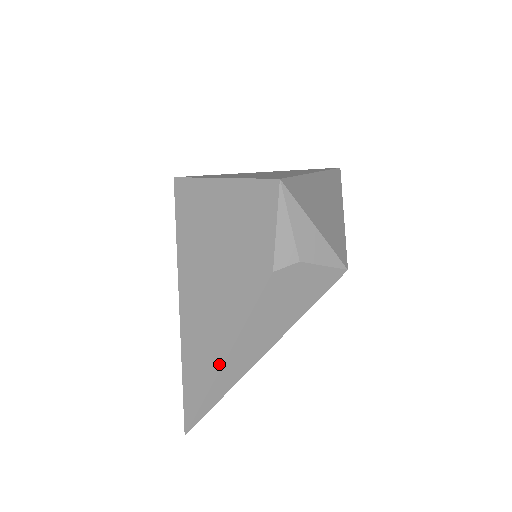
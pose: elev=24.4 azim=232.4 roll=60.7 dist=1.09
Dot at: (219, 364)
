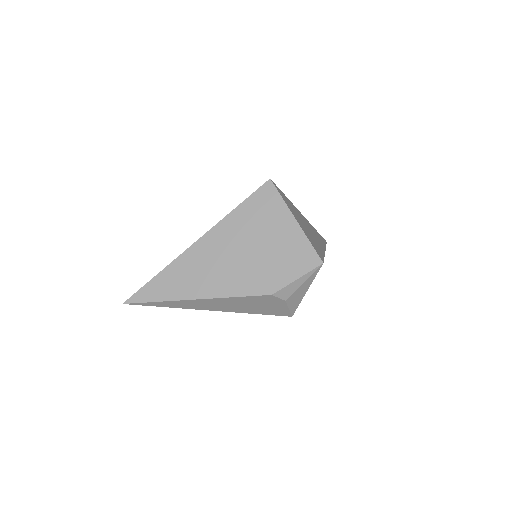
Dot at: (190, 297)
